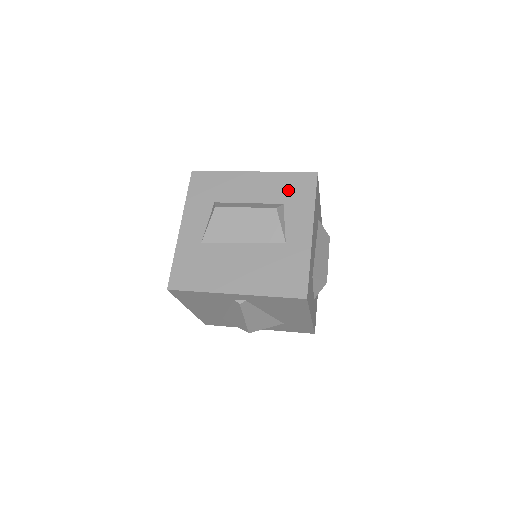
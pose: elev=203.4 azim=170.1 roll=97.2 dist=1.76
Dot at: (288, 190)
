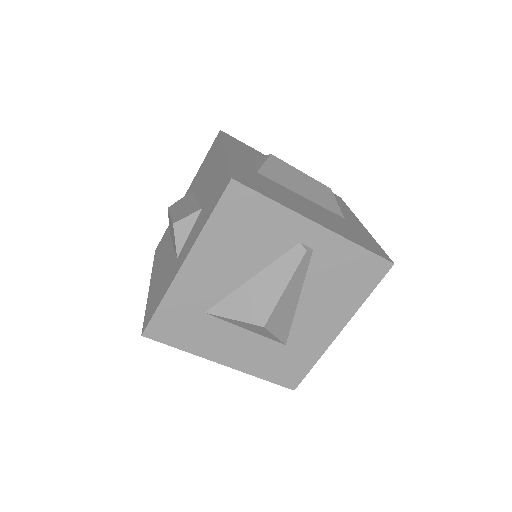
Dot at: occluded
